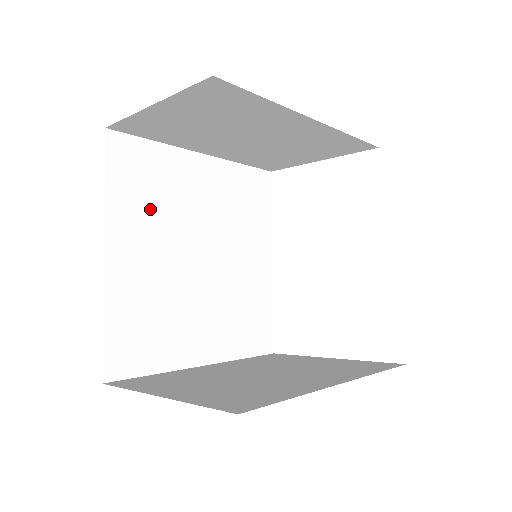
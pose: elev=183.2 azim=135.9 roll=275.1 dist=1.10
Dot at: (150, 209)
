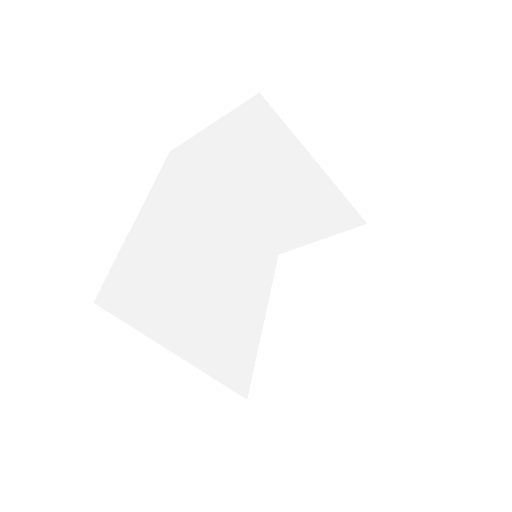
Dot at: (181, 214)
